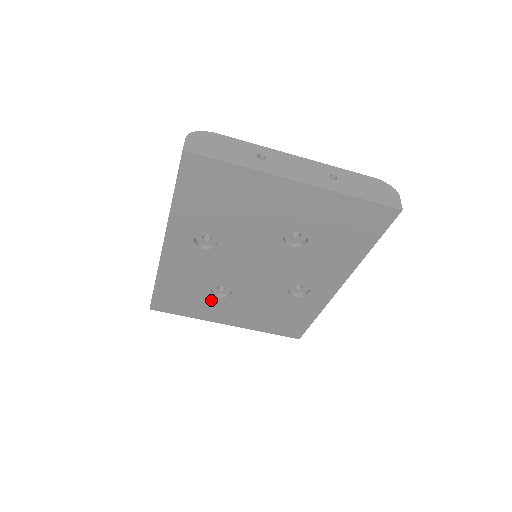
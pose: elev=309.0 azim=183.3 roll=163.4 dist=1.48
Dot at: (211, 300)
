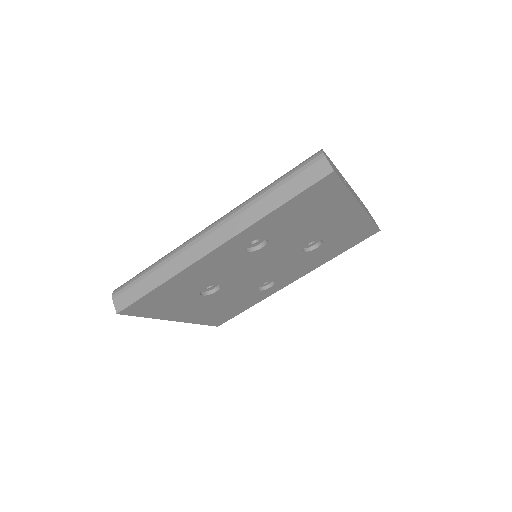
Dot at: (192, 298)
